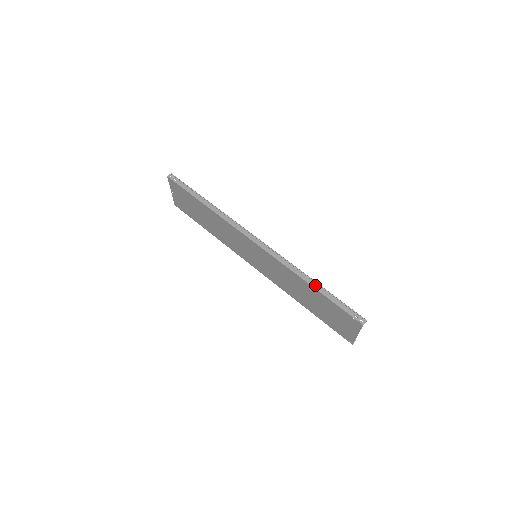
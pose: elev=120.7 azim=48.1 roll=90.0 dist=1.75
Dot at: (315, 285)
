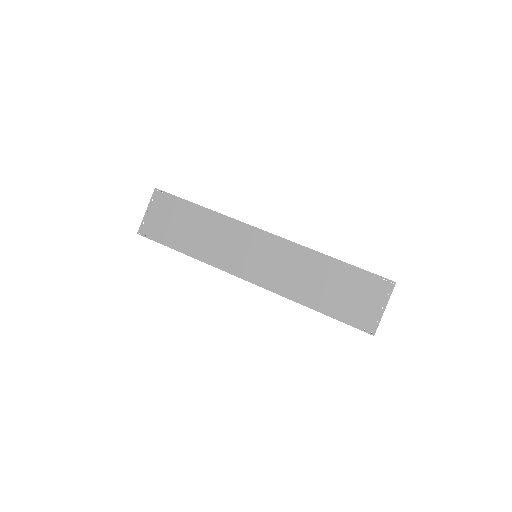
Dot at: (337, 259)
